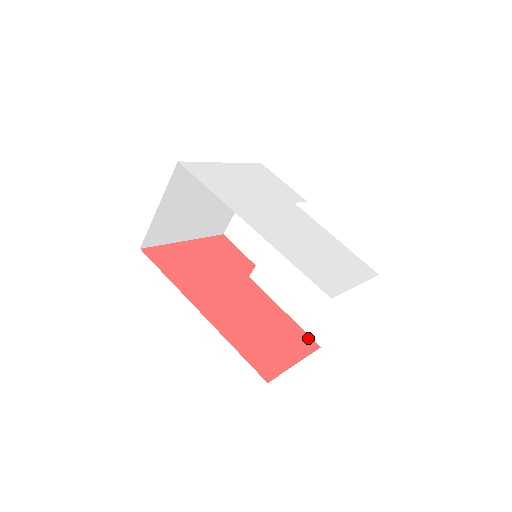
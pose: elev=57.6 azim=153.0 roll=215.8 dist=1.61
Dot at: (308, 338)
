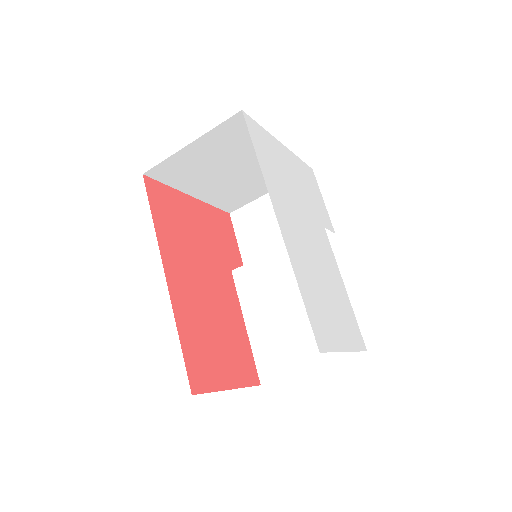
Dot at: (254, 368)
